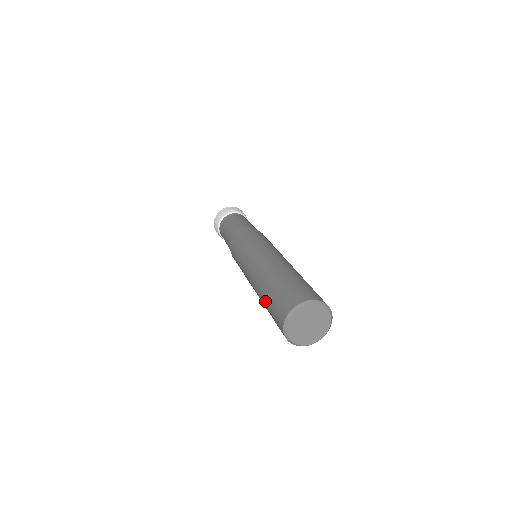
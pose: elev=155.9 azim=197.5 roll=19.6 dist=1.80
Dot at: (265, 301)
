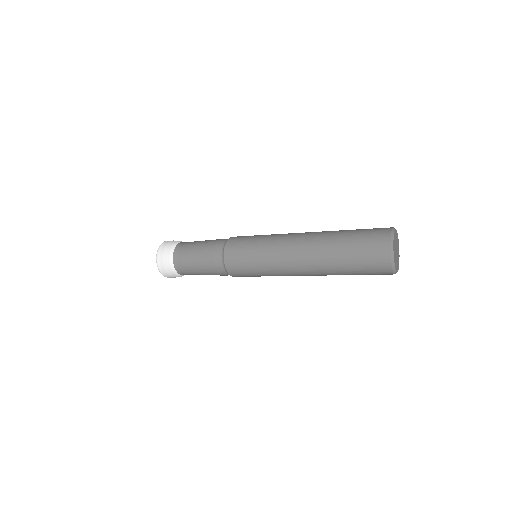
Dot at: (341, 253)
